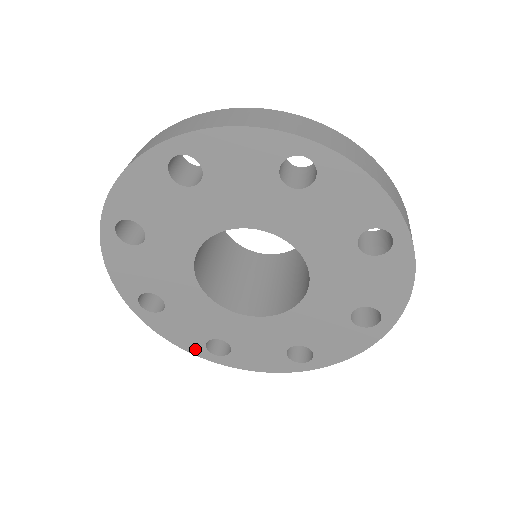
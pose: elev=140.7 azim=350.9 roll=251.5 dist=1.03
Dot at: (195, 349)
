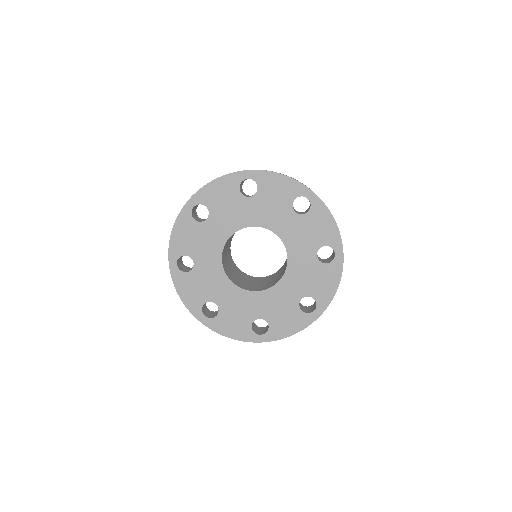
Dot at: (194, 308)
